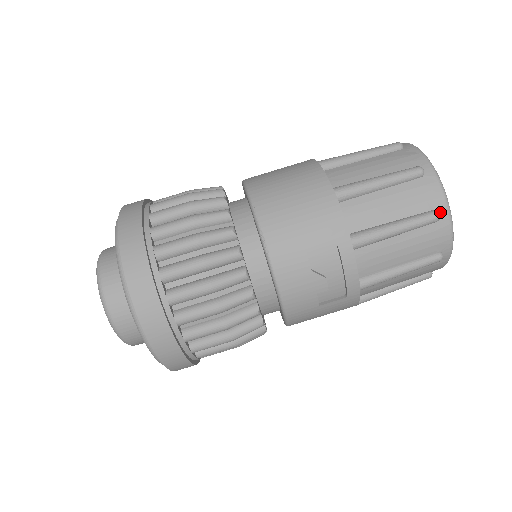
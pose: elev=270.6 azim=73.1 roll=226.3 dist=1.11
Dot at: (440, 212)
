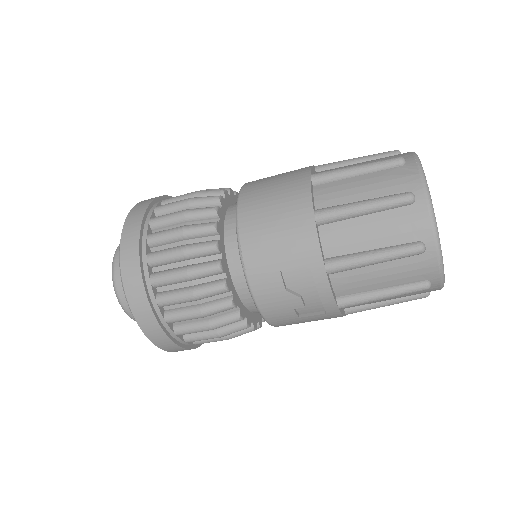
Dot at: (426, 244)
